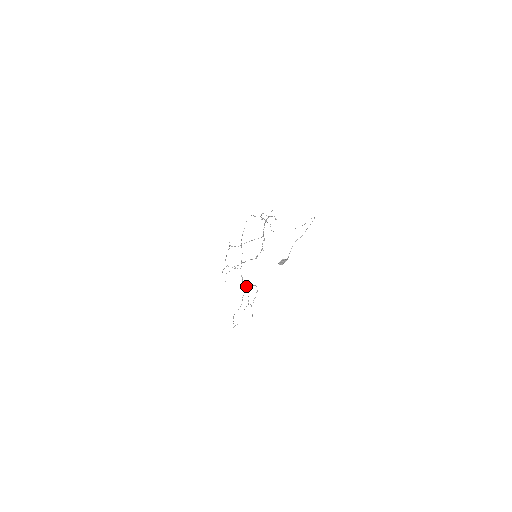
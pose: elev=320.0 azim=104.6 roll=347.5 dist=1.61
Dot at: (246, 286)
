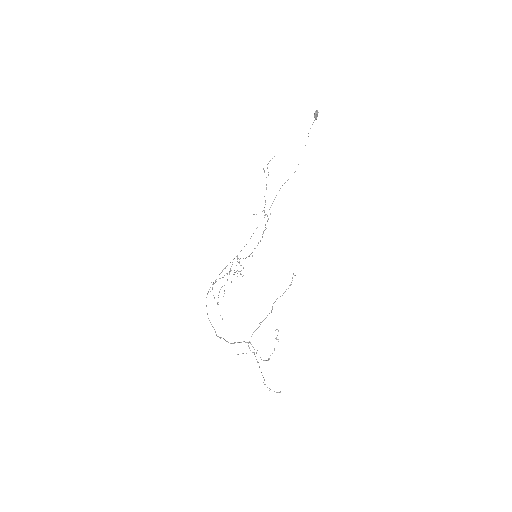
Dot at: occluded
